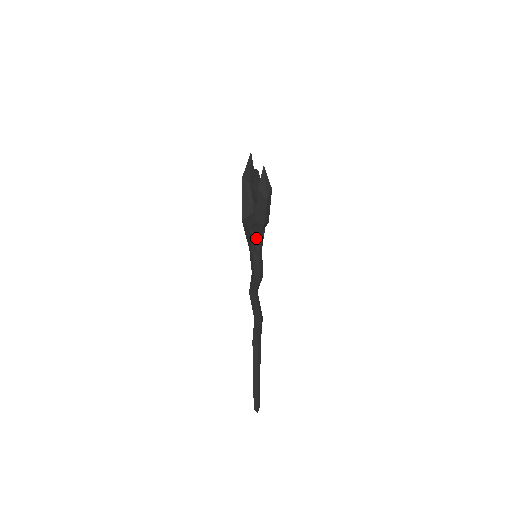
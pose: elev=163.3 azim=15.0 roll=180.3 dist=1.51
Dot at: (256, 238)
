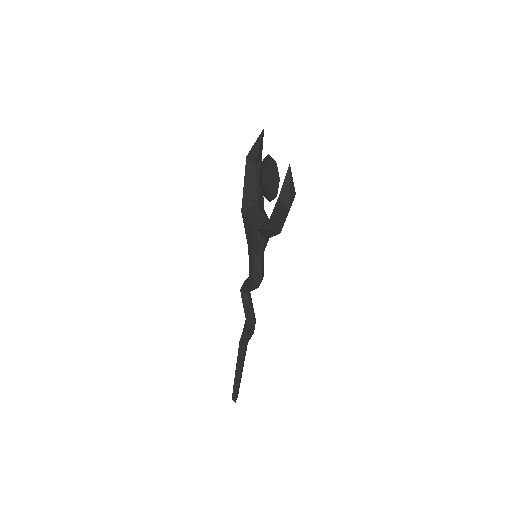
Dot at: (261, 240)
